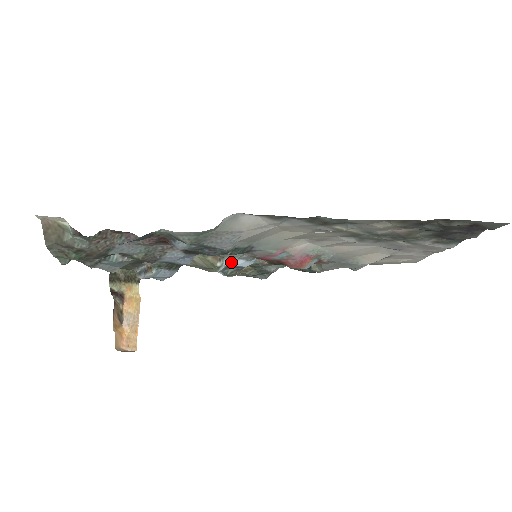
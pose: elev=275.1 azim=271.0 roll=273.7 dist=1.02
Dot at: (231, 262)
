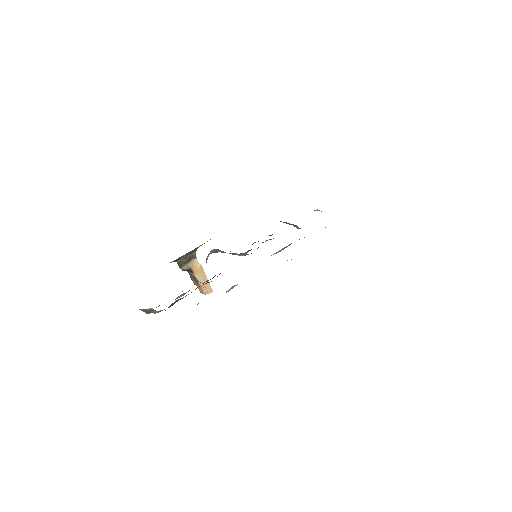
Dot at: occluded
